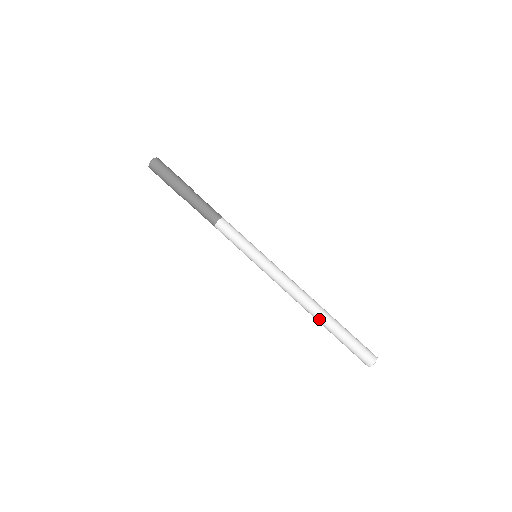
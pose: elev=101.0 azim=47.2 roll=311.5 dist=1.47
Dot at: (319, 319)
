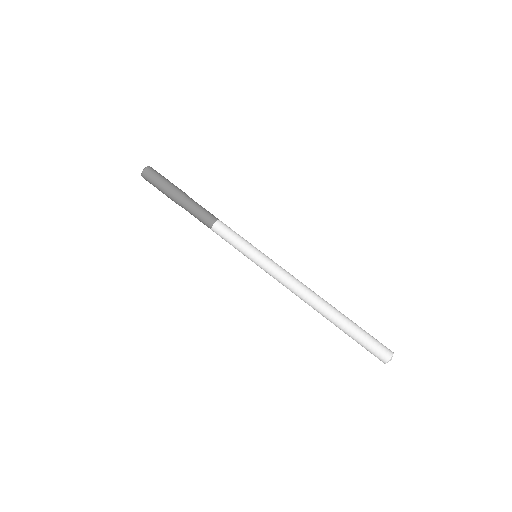
Dot at: (331, 311)
